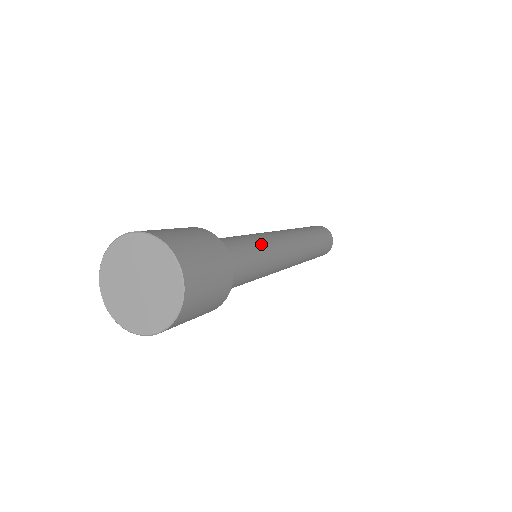
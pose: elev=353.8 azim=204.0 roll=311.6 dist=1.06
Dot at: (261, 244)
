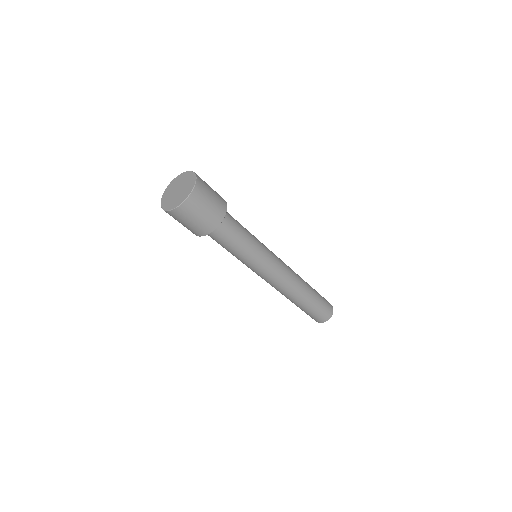
Dot at: (257, 246)
